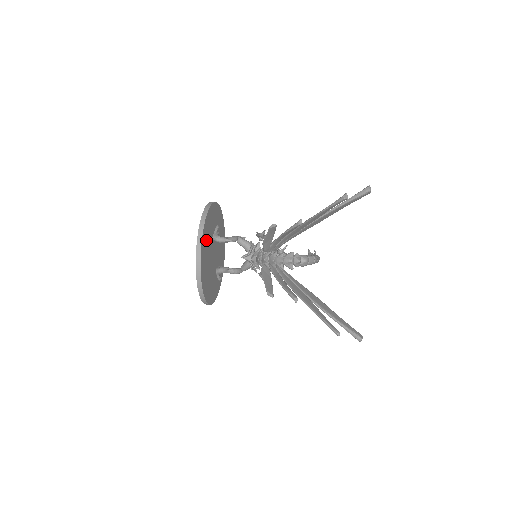
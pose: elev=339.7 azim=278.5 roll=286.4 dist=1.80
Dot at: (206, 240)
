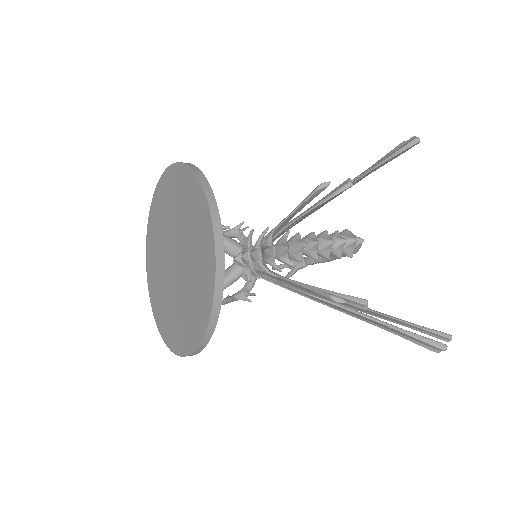
Dot at: occluded
